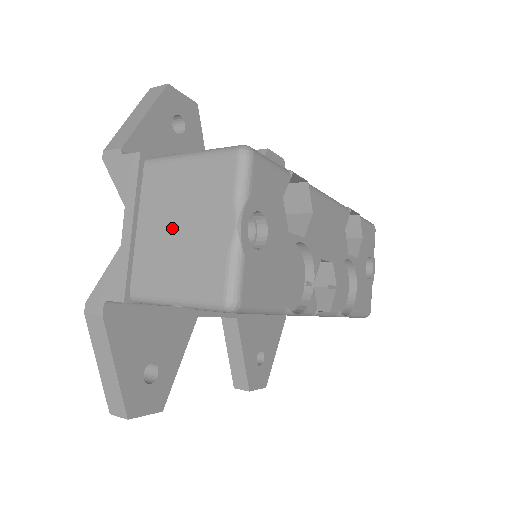
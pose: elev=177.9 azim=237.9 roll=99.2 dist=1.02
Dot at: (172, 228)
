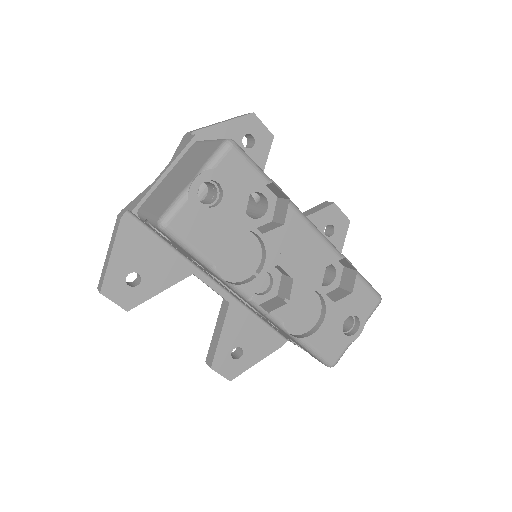
Dot at: (175, 177)
